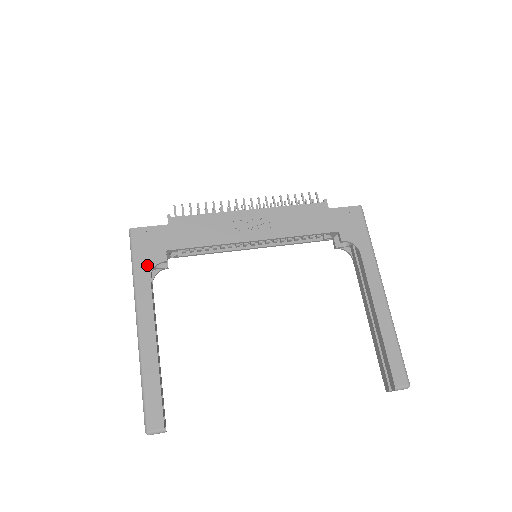
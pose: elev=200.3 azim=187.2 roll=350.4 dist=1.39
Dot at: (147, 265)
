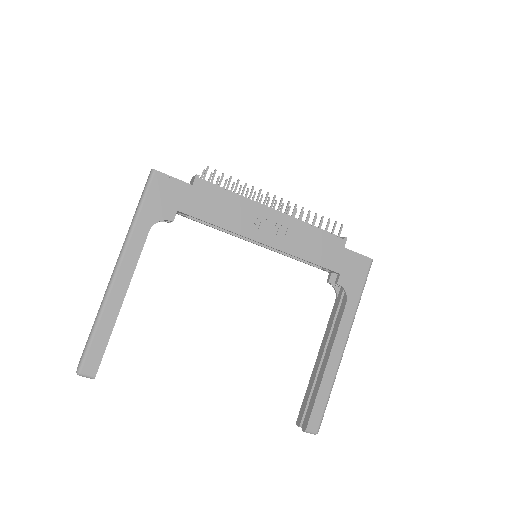
Dot at: (152, 216)
